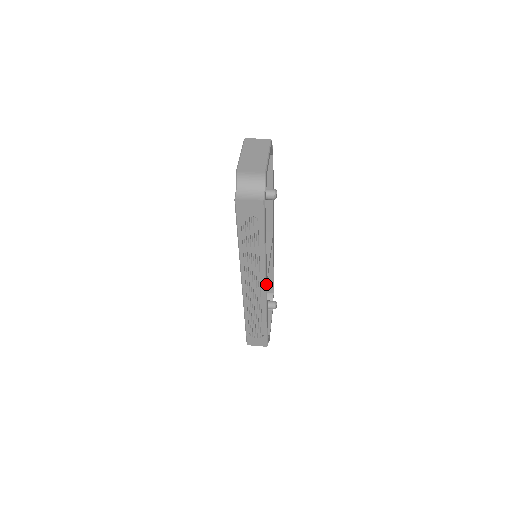
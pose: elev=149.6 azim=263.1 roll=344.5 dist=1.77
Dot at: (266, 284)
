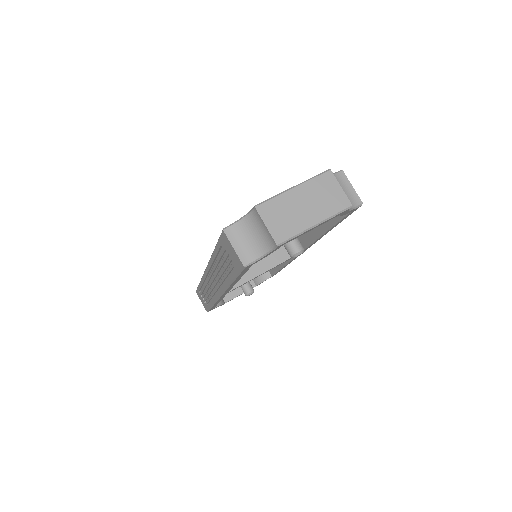
Dot at: (222, 295)
